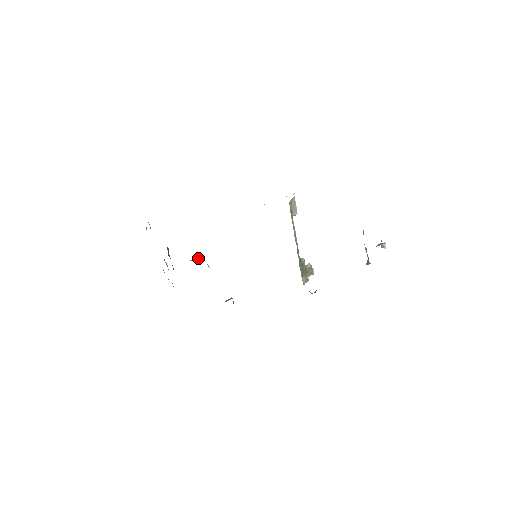
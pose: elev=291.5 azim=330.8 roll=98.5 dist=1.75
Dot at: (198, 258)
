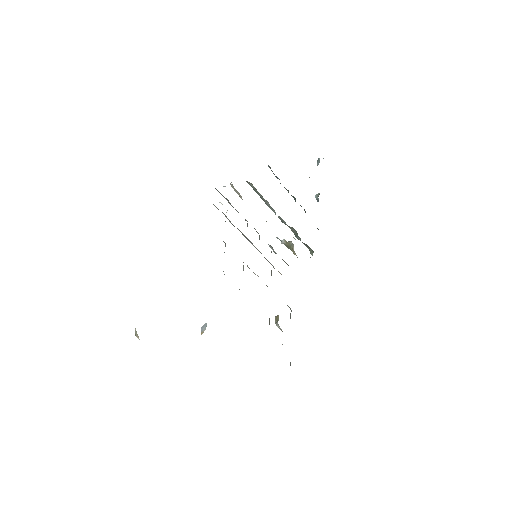
Dot at: (205, 324)
